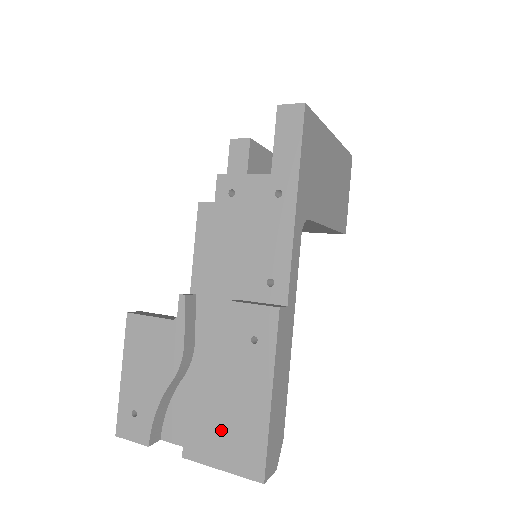
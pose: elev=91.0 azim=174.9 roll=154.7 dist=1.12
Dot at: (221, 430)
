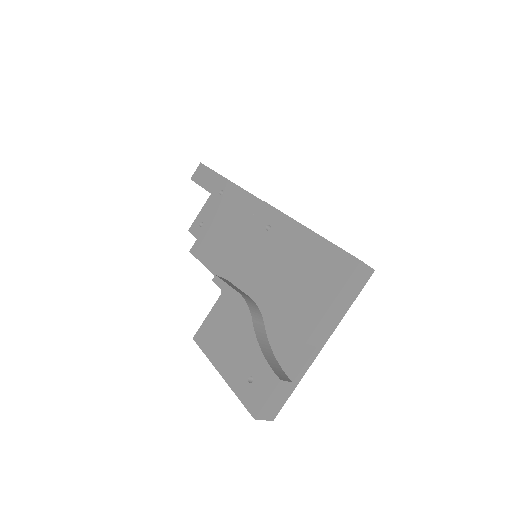
Dot at: (305, 286)
